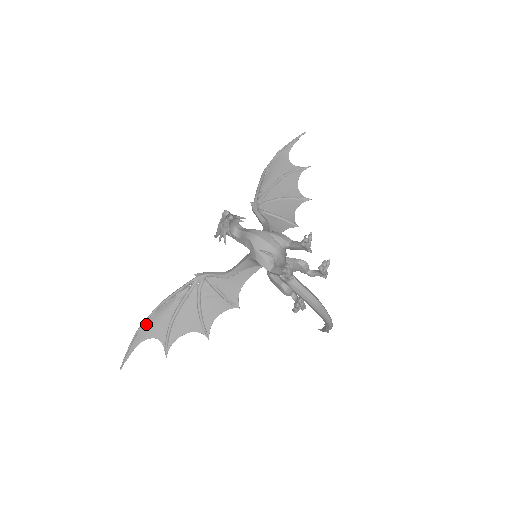
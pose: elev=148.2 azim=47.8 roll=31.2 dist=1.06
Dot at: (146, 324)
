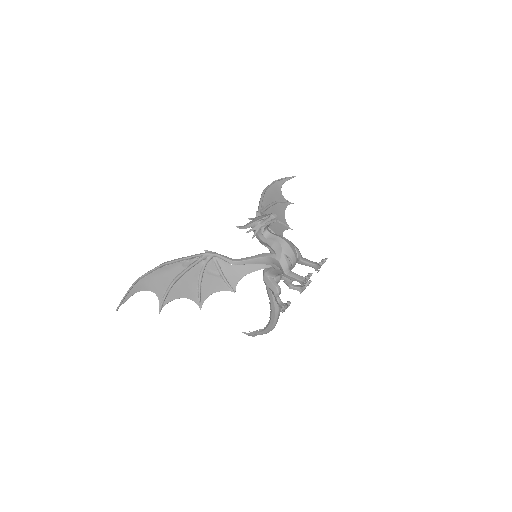
Dot at: (147, 276)
